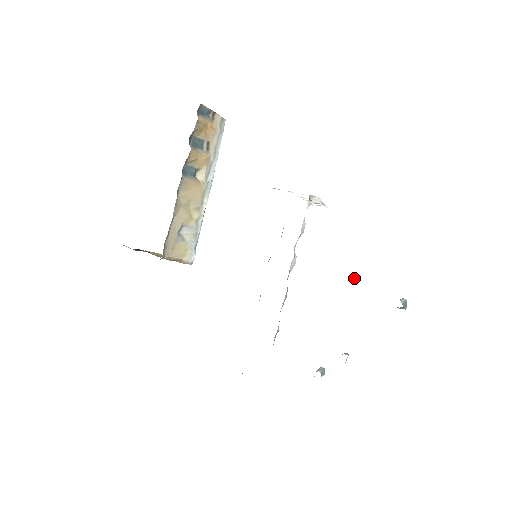
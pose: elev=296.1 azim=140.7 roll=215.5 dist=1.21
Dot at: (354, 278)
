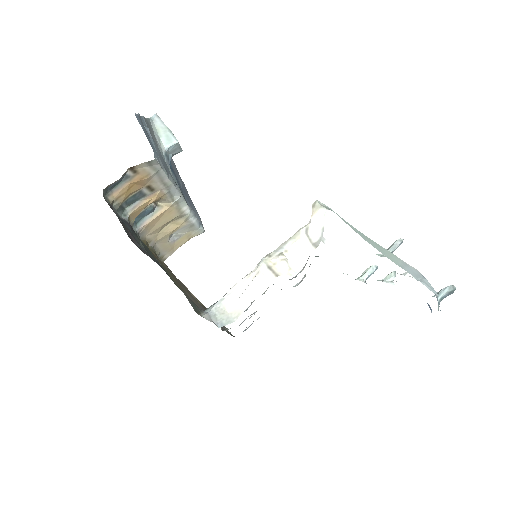
Dot at: (401, 240)
